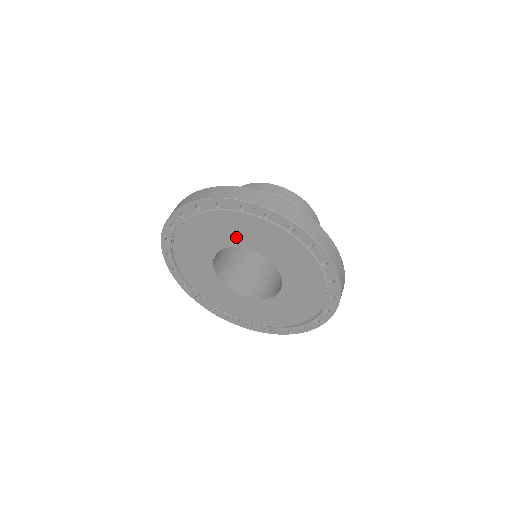
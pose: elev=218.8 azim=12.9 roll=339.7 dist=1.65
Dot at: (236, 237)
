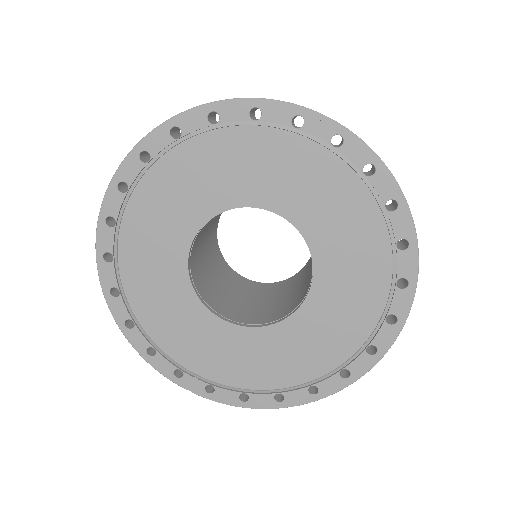
Dot at: (260, 185)
